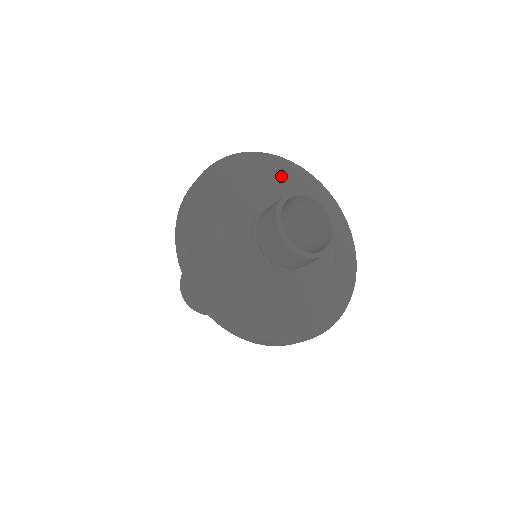
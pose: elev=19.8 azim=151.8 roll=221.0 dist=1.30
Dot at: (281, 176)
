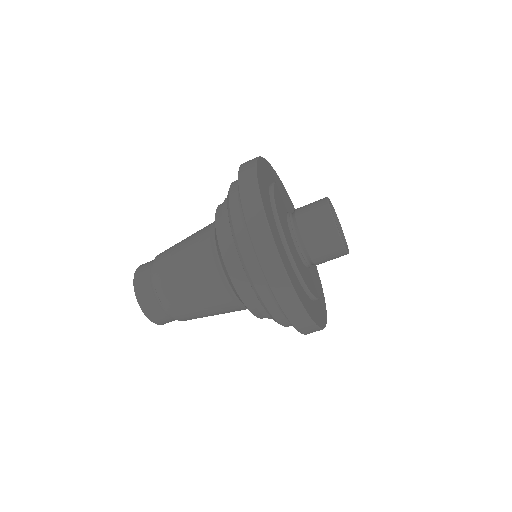
Dot at: occluded
